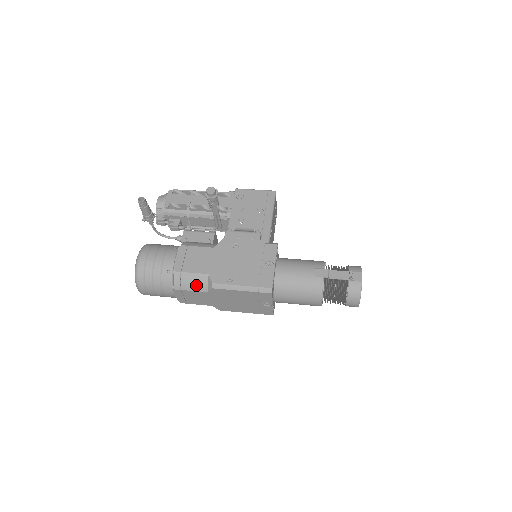
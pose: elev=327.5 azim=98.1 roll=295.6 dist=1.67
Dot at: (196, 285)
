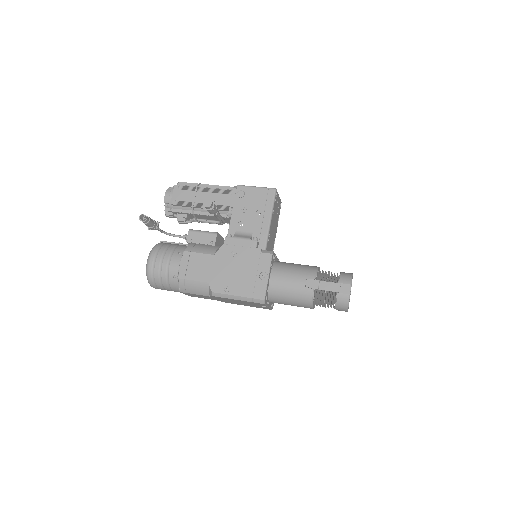
Dot at: (199, 291)
